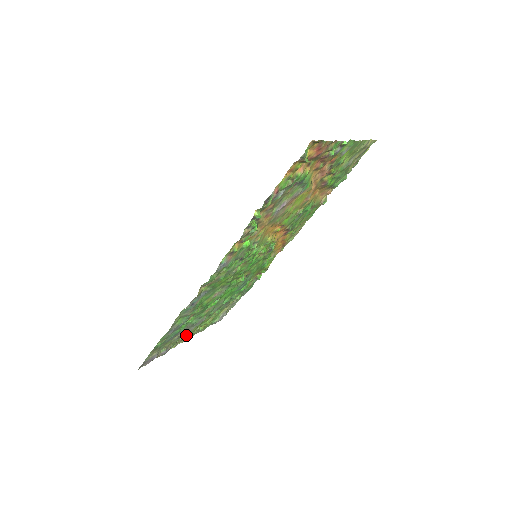
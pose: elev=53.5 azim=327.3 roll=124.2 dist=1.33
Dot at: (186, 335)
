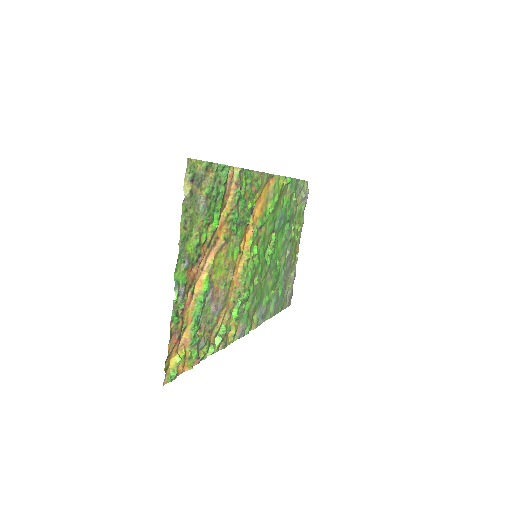
Dot at: (294, 255)
